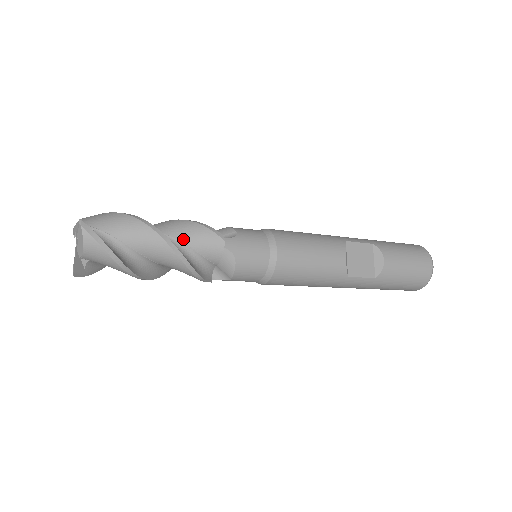
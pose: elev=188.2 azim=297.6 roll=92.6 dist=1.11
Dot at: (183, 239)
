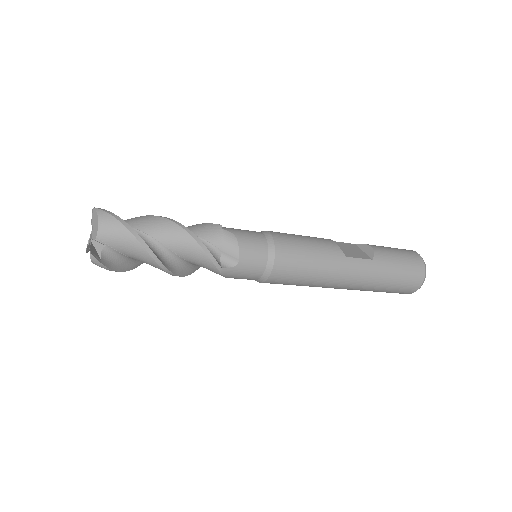
Dot at: occluded
